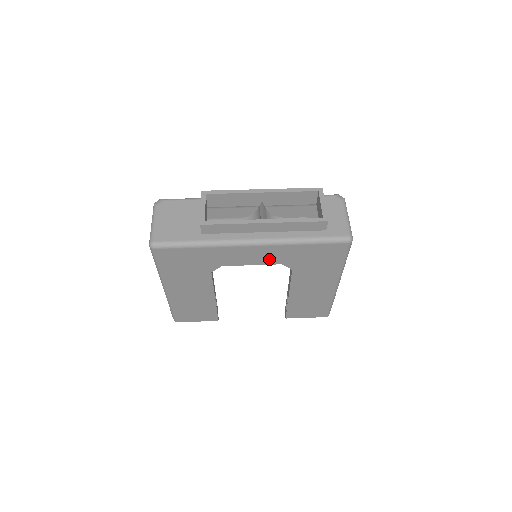
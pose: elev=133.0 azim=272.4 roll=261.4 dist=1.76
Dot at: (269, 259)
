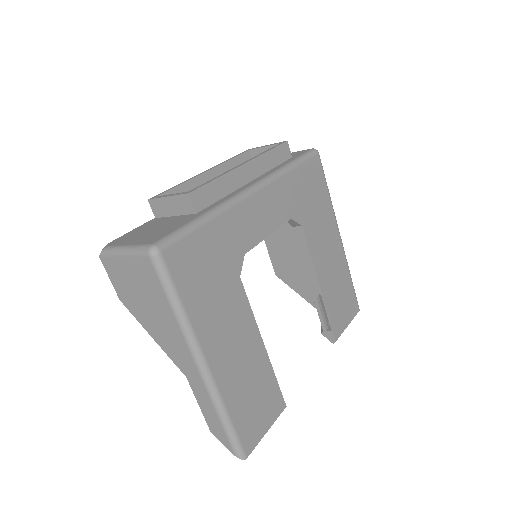
Dot at: (278, 214)
